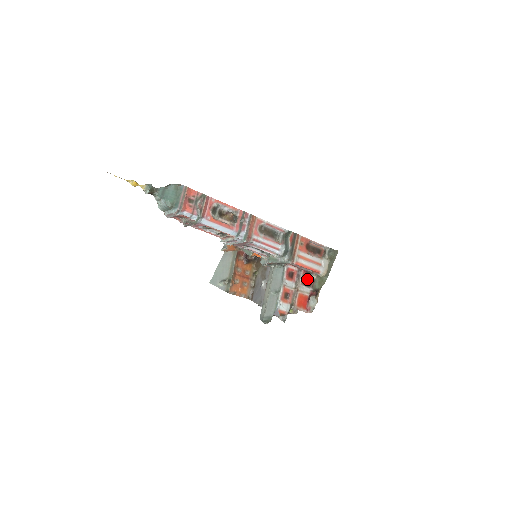
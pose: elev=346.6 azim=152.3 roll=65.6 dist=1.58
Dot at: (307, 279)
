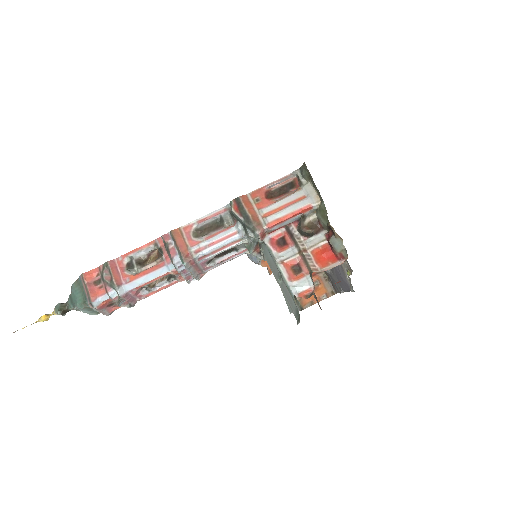
Dot at: (304, 228)
